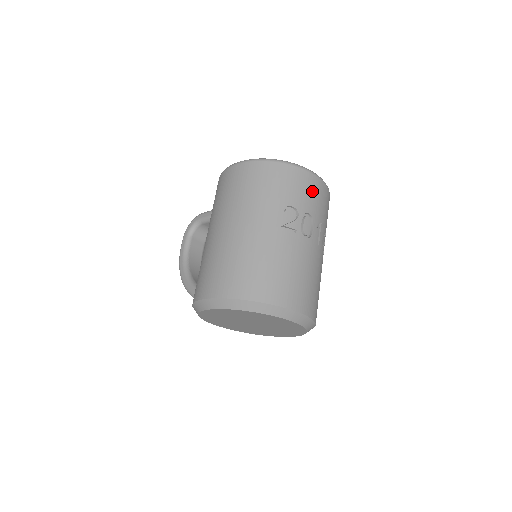
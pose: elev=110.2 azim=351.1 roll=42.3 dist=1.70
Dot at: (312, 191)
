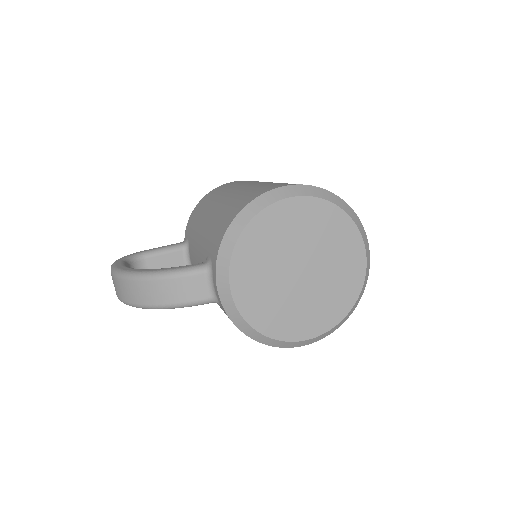
Dot at: occluded
